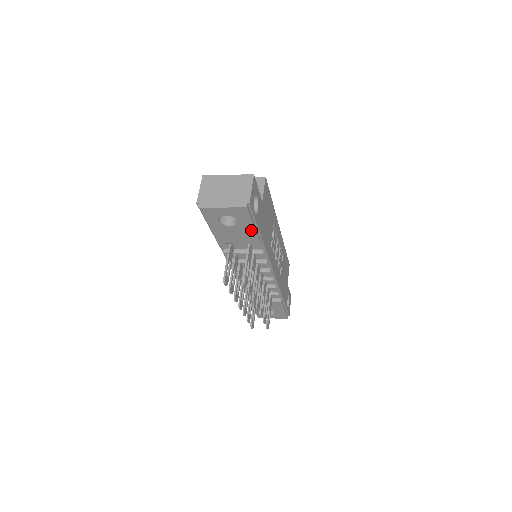
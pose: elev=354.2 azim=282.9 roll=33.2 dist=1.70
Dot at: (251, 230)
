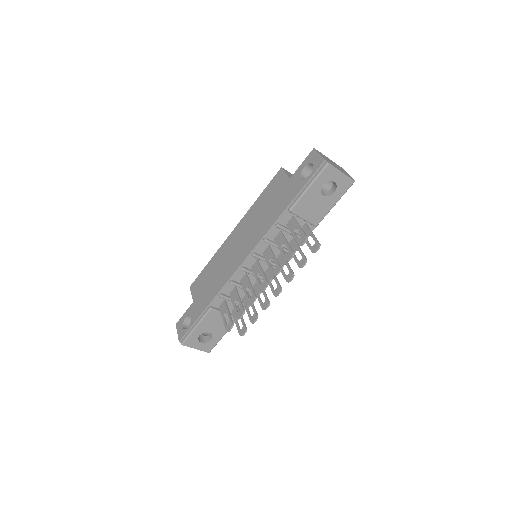
Dot at: (330, 208)
